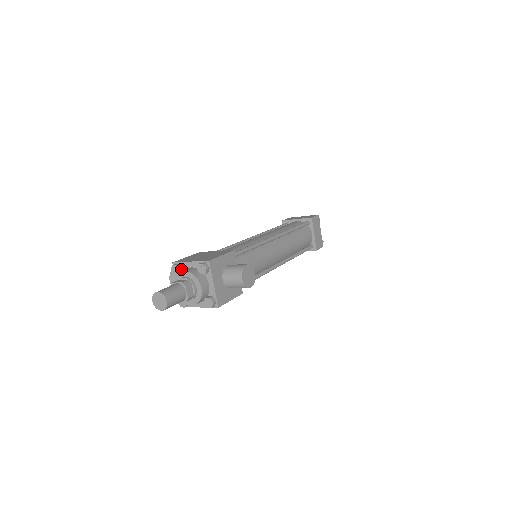
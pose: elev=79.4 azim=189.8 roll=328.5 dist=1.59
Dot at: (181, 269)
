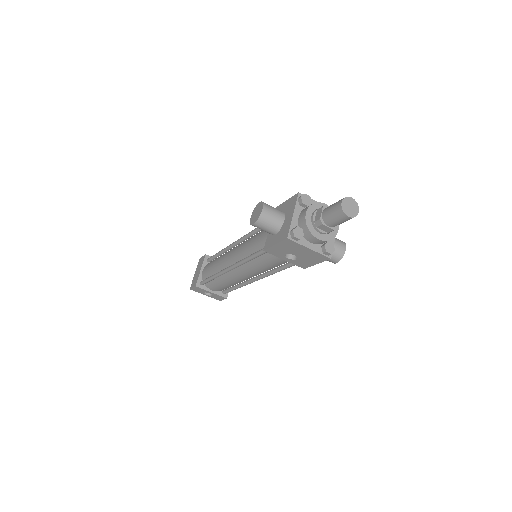
Dot at: (310, 203)
